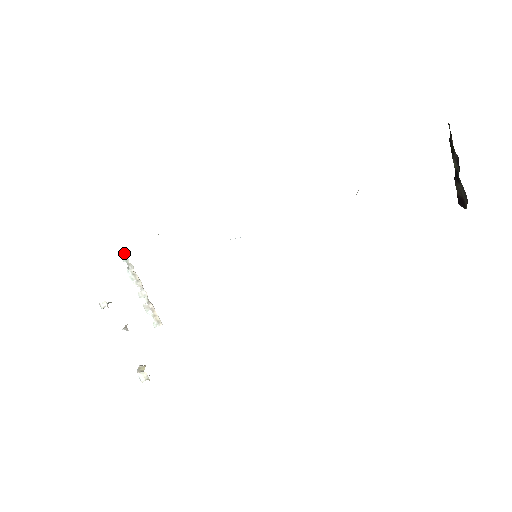
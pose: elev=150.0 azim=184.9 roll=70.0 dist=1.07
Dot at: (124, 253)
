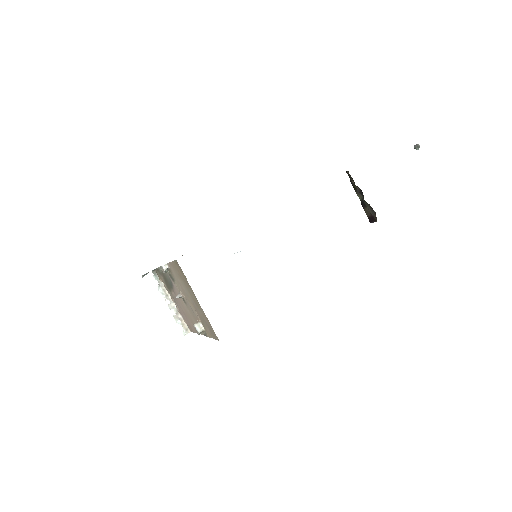
Dot at: (155, 273)
